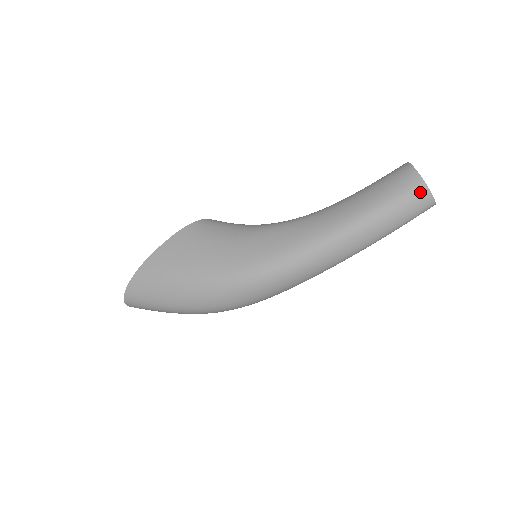
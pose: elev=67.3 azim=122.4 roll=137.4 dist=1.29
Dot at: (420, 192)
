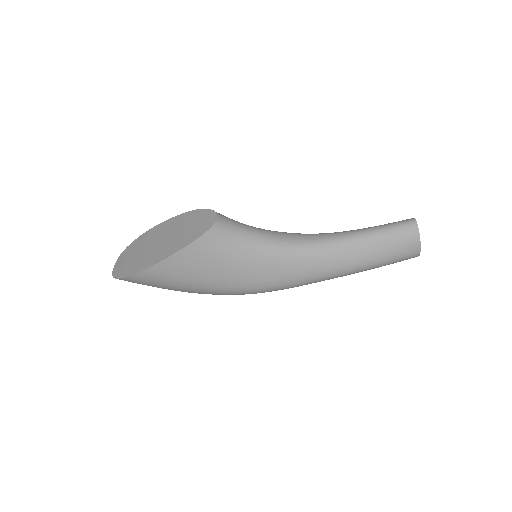
Dot at: (412, 257)
